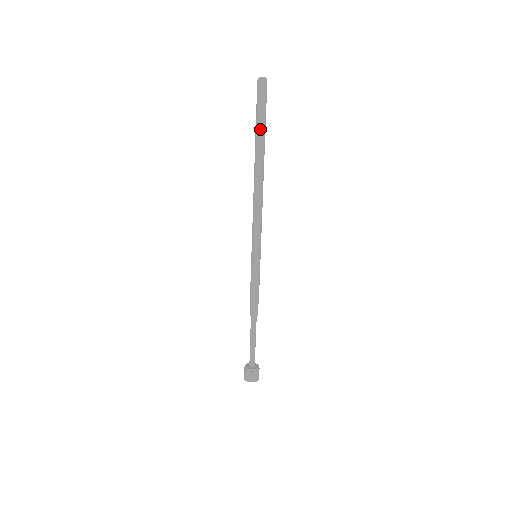
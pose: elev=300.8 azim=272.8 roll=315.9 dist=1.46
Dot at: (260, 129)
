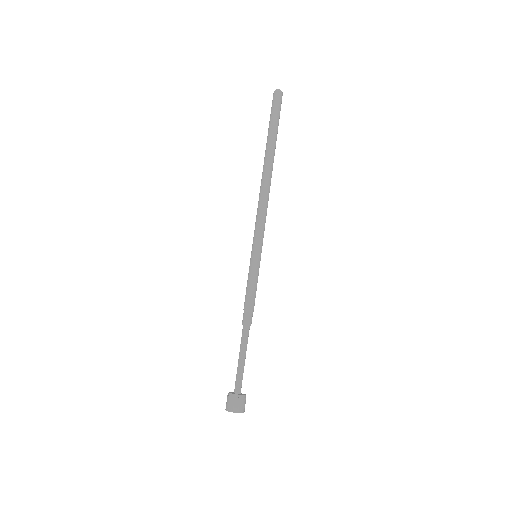
Dot at: (272, 131)
